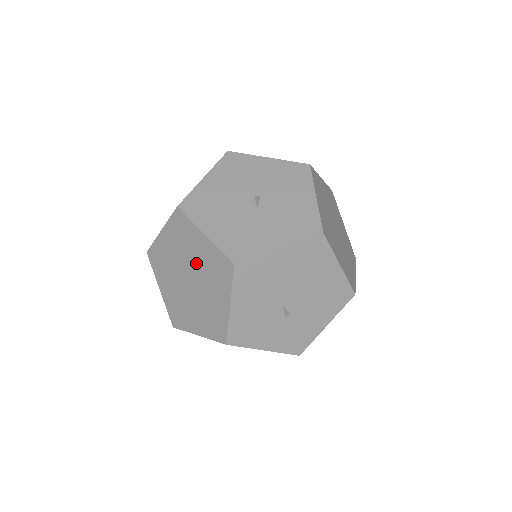
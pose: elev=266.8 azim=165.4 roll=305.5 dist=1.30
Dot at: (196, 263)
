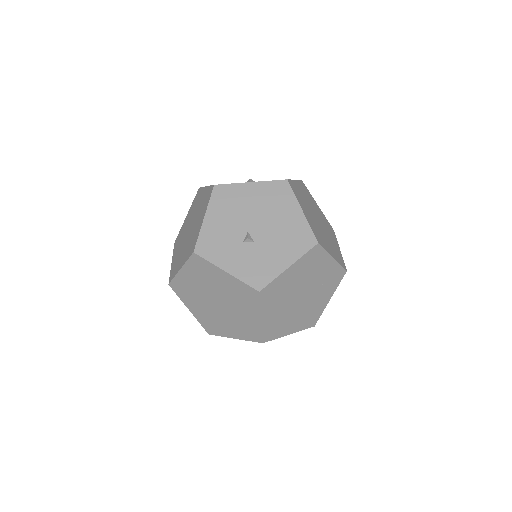
Dot at: (196, 212)
